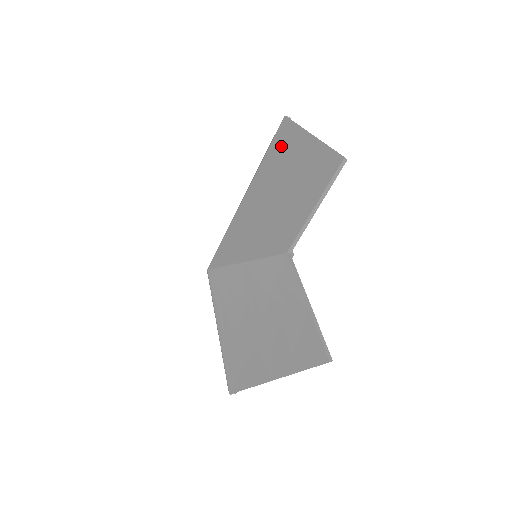
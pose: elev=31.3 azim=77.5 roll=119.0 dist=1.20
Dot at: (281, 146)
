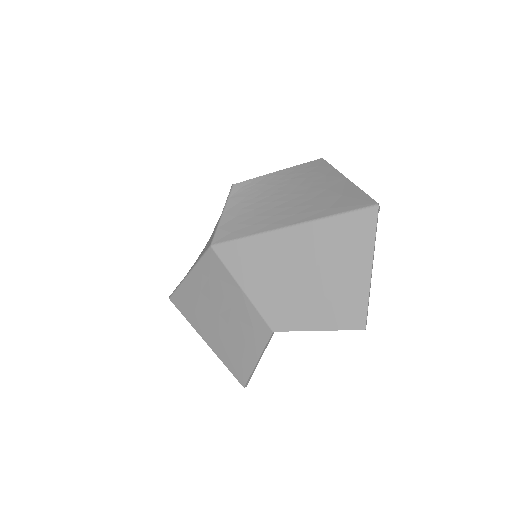
Dot at: (347, 235)
